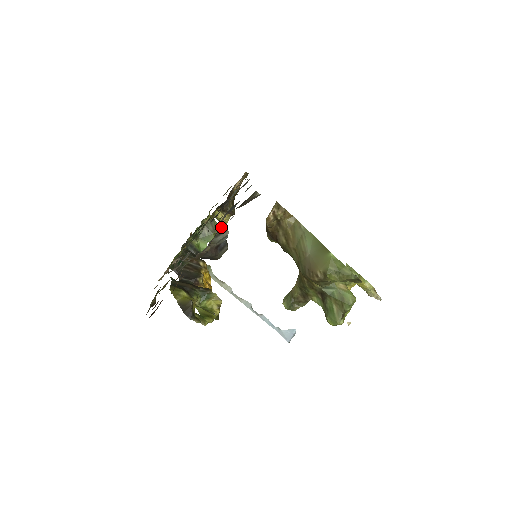
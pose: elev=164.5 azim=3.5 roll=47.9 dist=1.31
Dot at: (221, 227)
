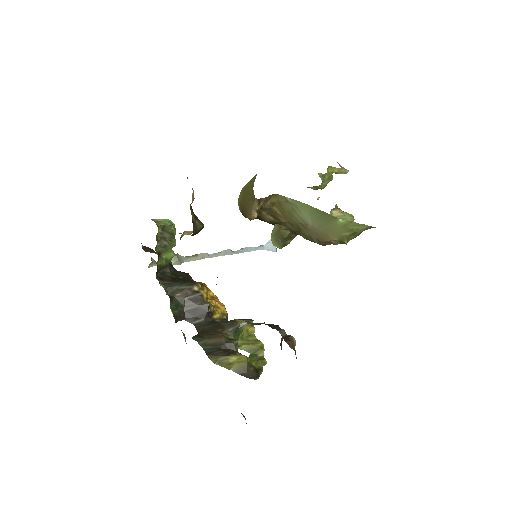
Dot at: (291, 347)
